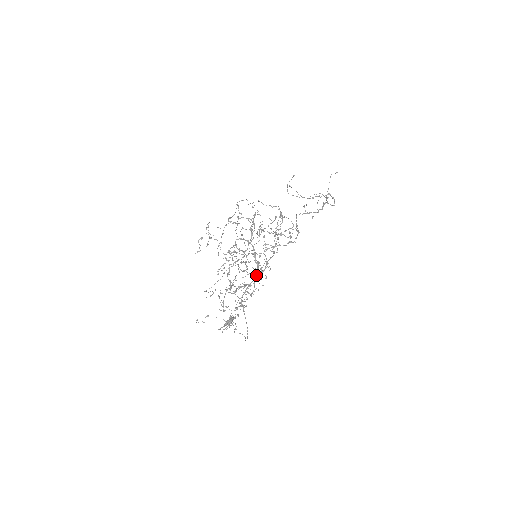
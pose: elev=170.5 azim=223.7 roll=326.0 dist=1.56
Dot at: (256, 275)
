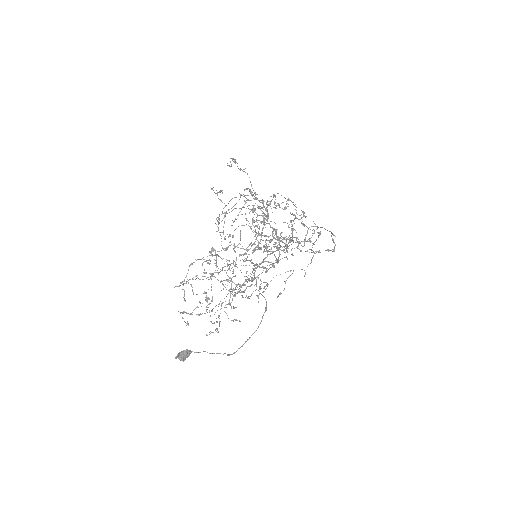
Dot at: (279, 247)
